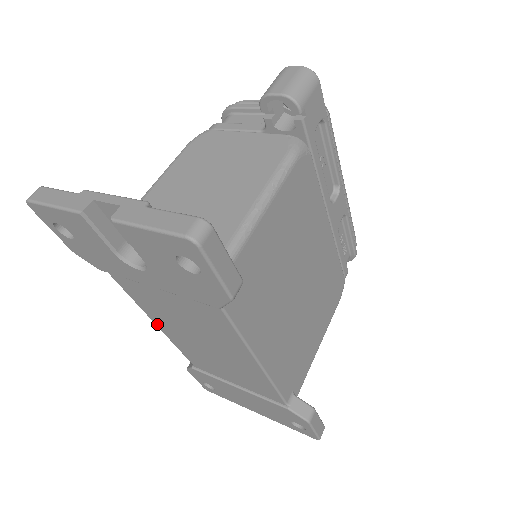
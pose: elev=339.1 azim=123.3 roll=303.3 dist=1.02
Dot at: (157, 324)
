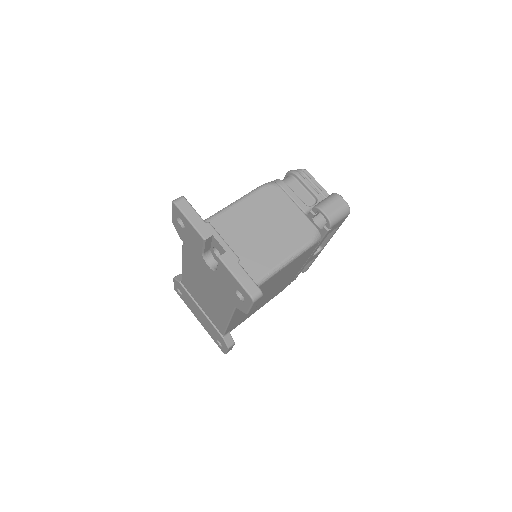
Dot at: (183, 264)
